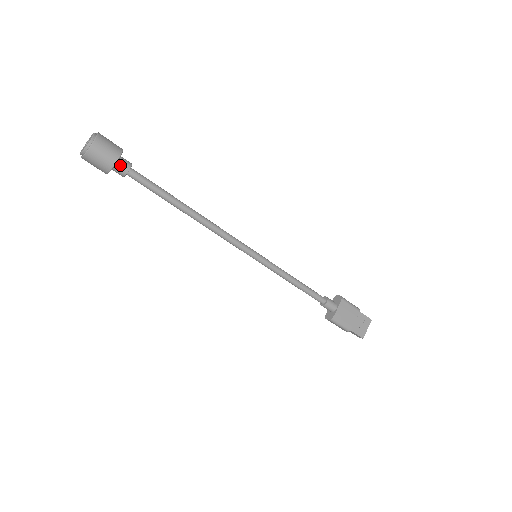
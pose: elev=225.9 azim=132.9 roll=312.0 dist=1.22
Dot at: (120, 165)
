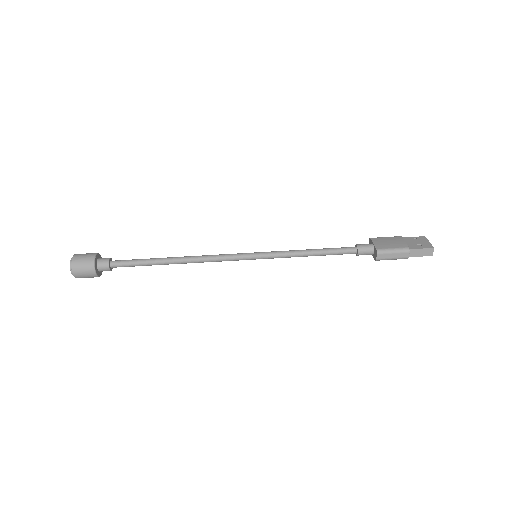
Dot at: (101, 260)
